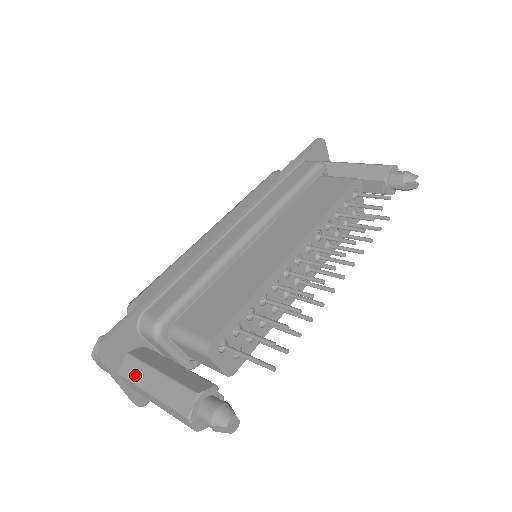
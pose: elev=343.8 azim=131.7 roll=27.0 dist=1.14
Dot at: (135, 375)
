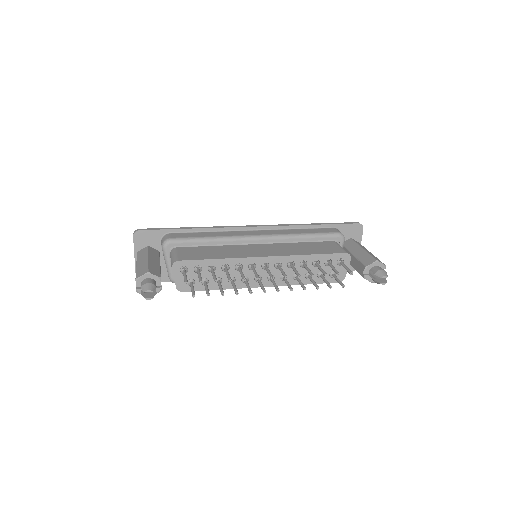
Dot at: (141, 255)
